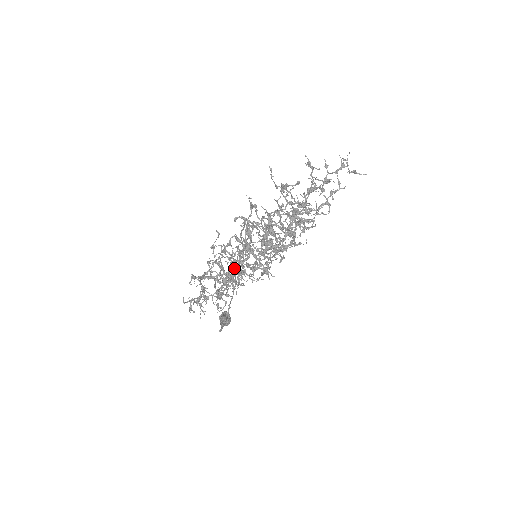
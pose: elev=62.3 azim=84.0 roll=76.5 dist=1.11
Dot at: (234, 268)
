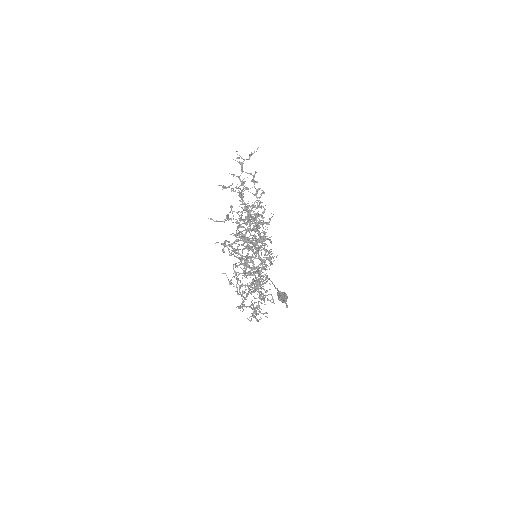
Dot at: occluded
